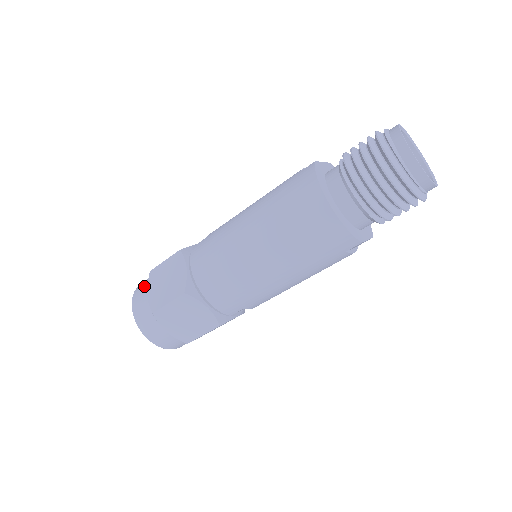
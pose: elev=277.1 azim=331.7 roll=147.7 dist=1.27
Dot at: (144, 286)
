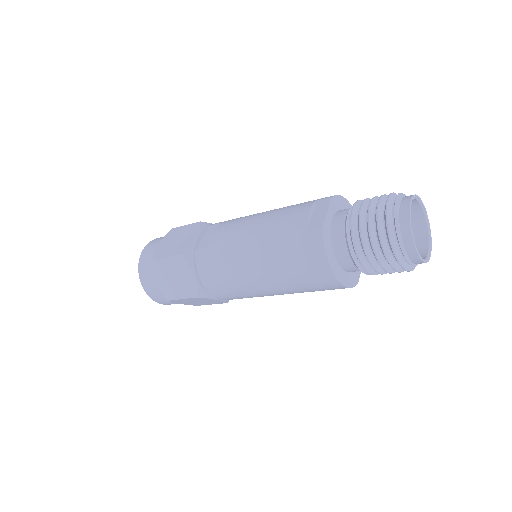
Dot at: (149, 269)
